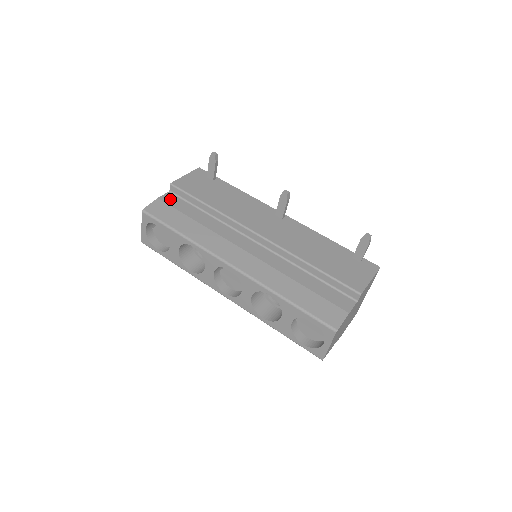
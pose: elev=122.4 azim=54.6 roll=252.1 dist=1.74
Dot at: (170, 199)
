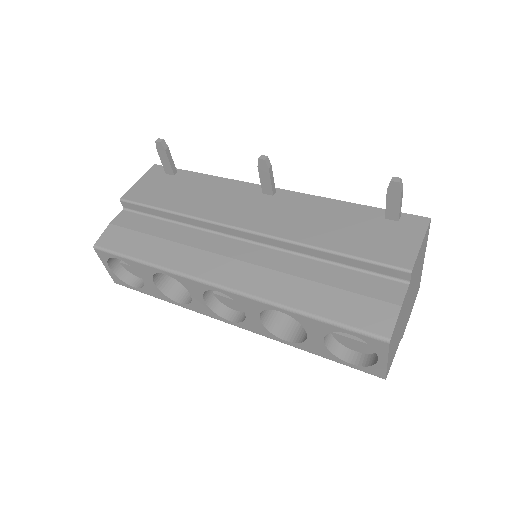
Dot at: (125, 219)
